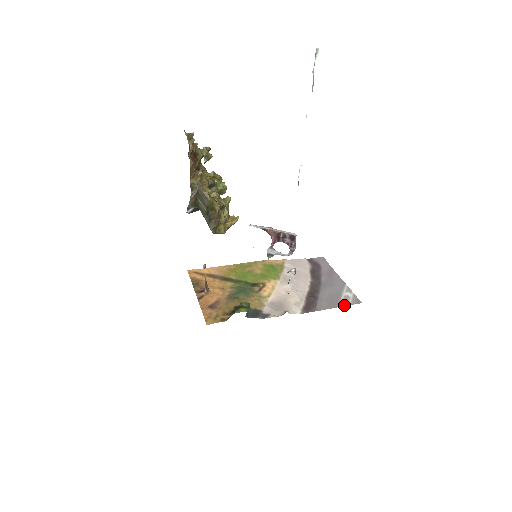
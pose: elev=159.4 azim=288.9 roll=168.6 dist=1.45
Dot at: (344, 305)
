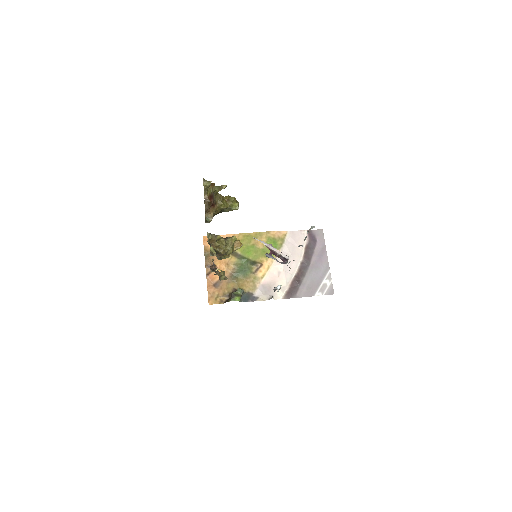
Dot at: (319, 295)
